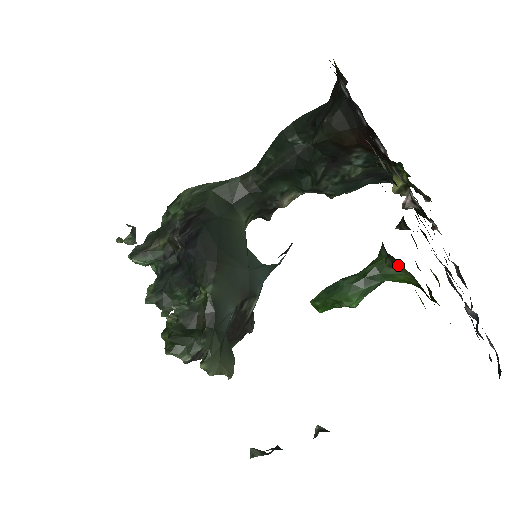
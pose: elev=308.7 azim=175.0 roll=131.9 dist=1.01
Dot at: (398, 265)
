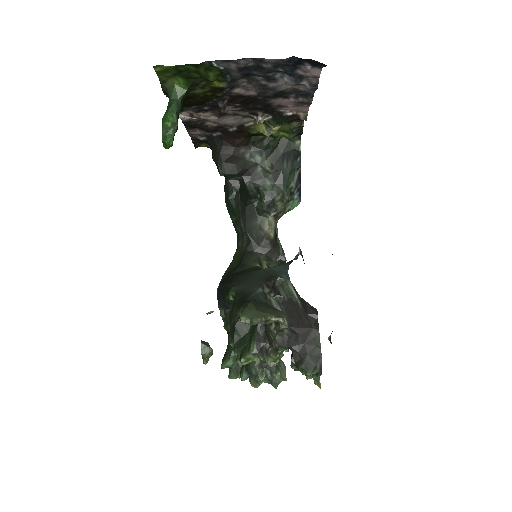
Dot at: (167, 85)
